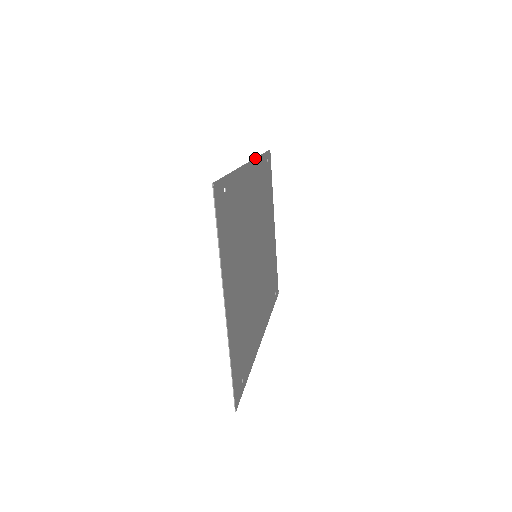
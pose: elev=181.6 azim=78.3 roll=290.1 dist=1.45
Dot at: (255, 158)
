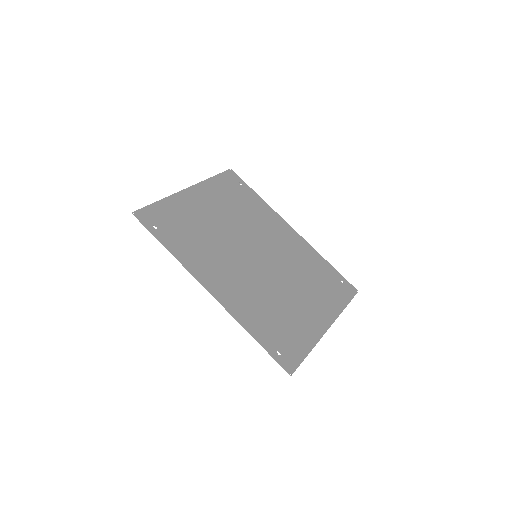
Dot at: (308, 243)
